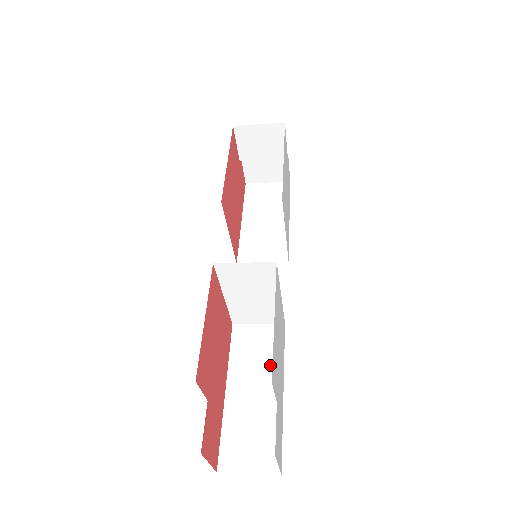
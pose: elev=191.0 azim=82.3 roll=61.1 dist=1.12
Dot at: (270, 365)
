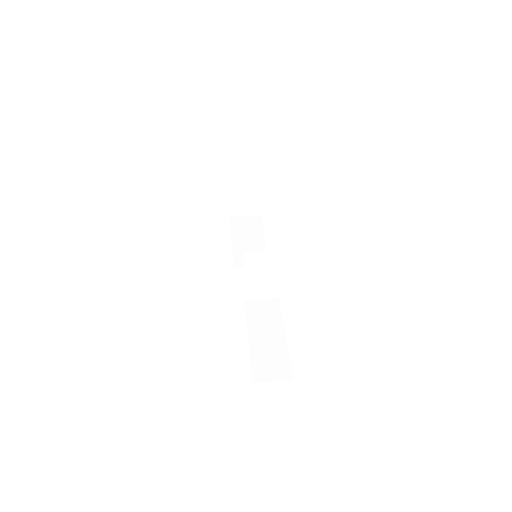
Dot at: (274, 322)
